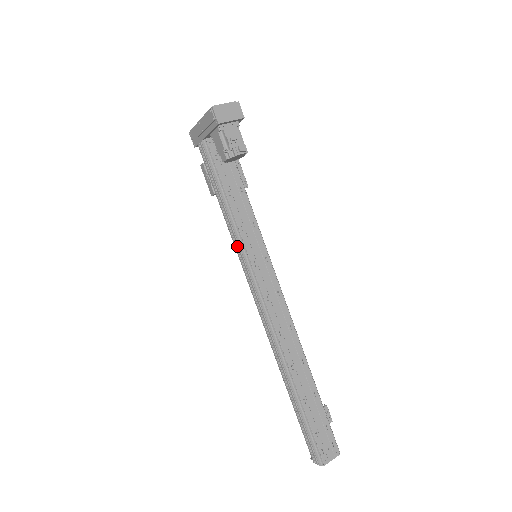
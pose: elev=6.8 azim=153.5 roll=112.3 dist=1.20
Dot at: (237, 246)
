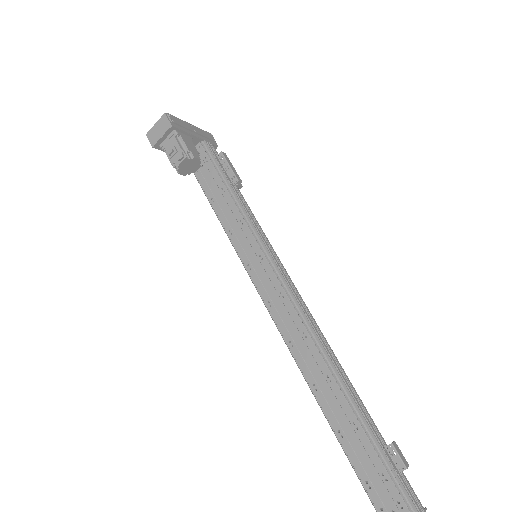
Dot at: occluded
